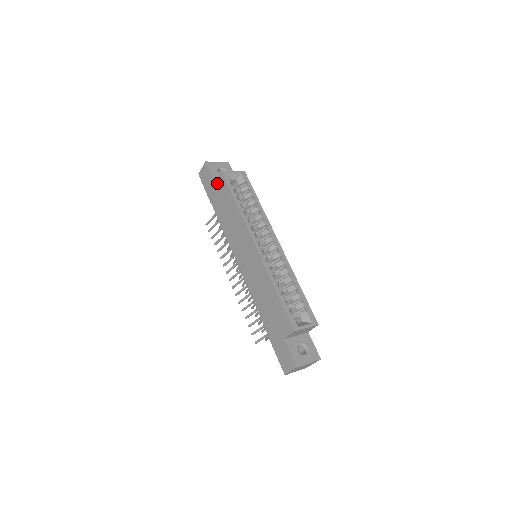
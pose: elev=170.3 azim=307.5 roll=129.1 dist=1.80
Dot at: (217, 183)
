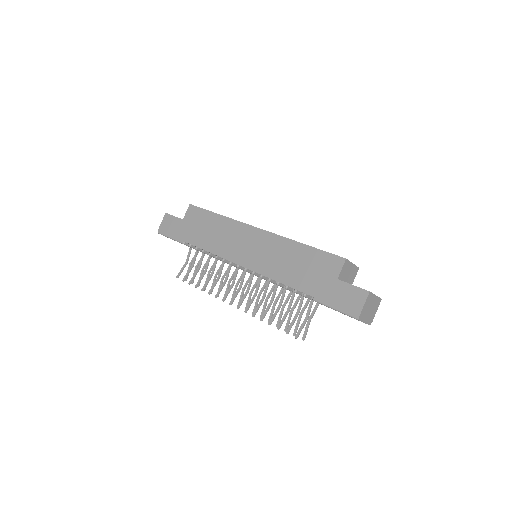
Dot at: (187, 217)
